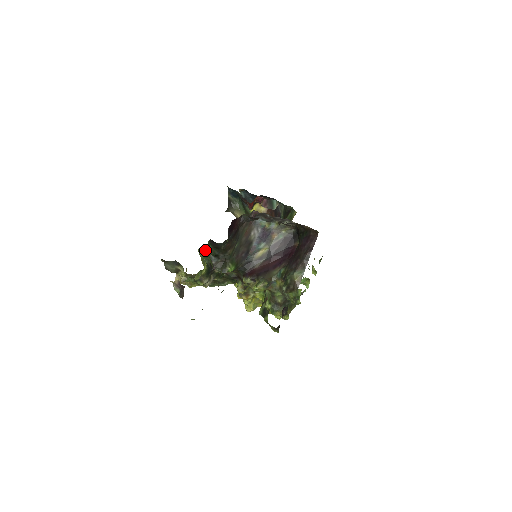
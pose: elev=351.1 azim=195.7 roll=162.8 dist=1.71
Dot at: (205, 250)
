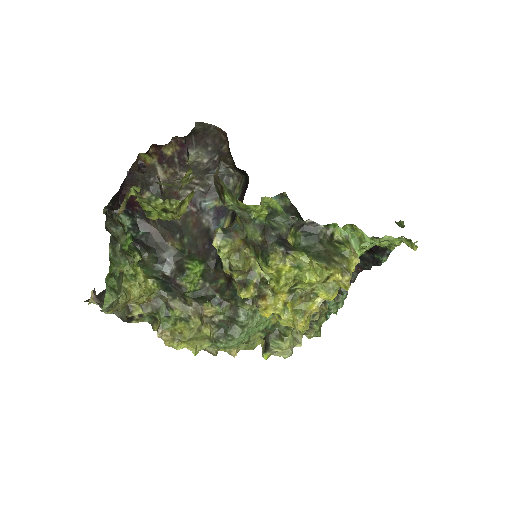
Dot at: (144, 264)
